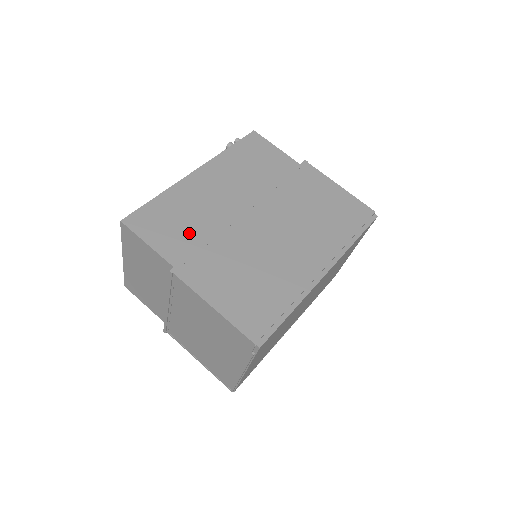
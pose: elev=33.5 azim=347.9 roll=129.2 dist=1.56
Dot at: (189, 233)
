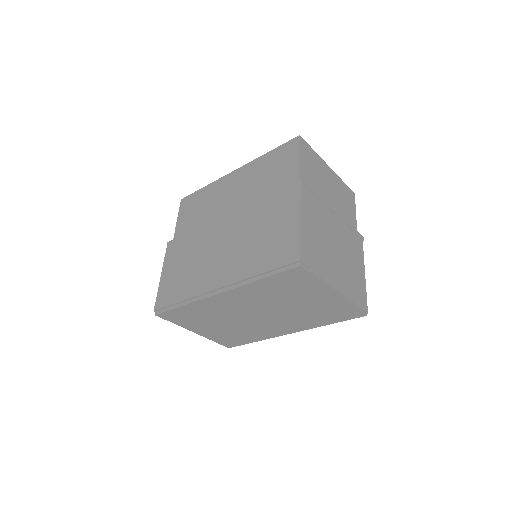
Dot at: (194, 221)
